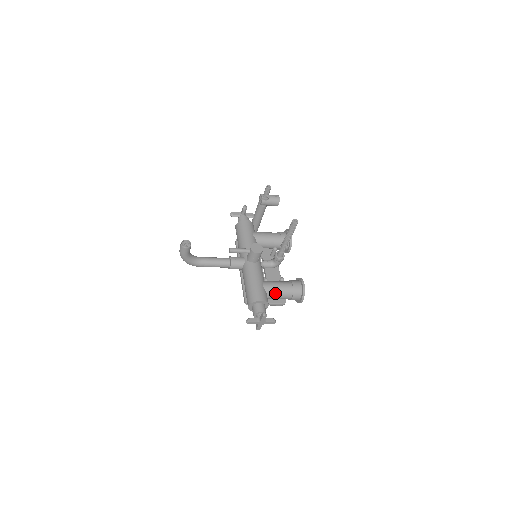
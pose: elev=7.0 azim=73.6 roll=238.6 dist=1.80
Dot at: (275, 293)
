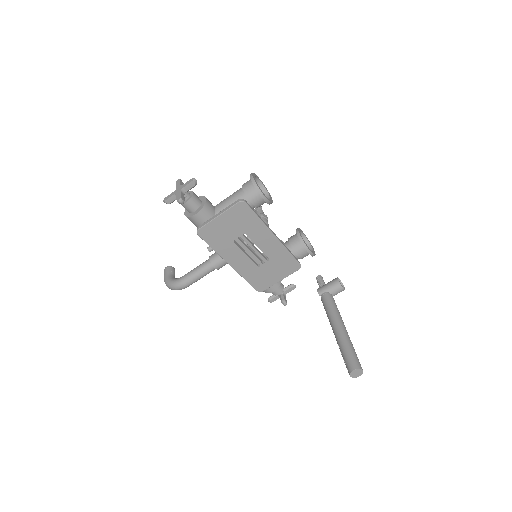
Dot at: (224, 200)
